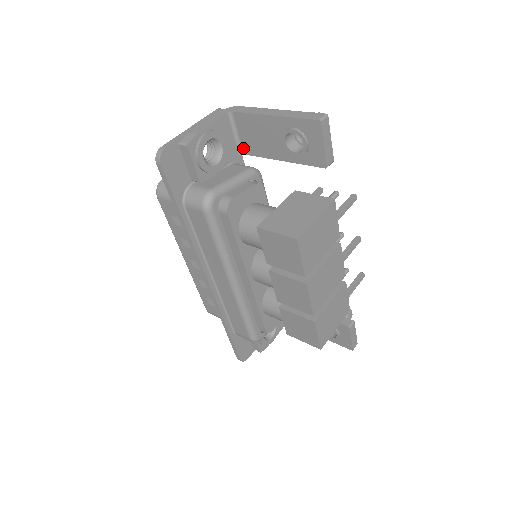
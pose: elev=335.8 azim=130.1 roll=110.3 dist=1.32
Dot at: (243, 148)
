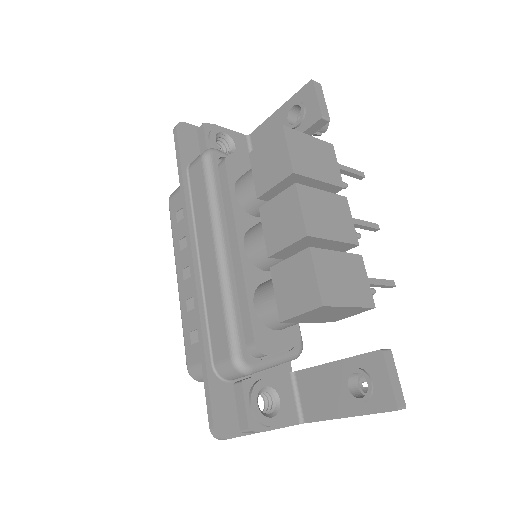
Dot at: occluded
